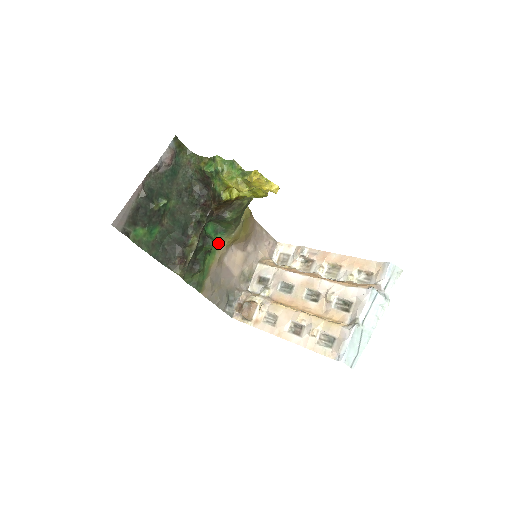
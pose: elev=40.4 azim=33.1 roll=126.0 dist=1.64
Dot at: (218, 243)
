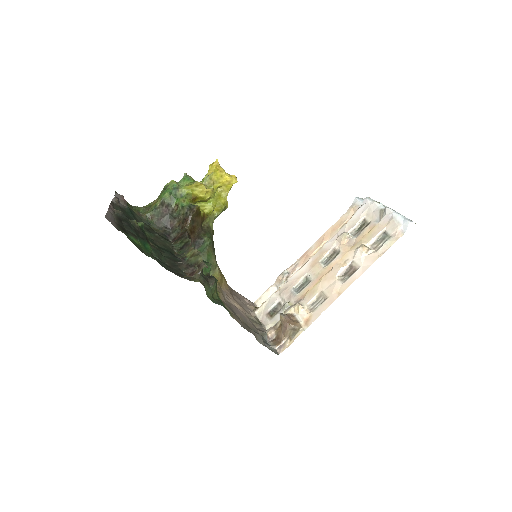
Dot at: occluded
